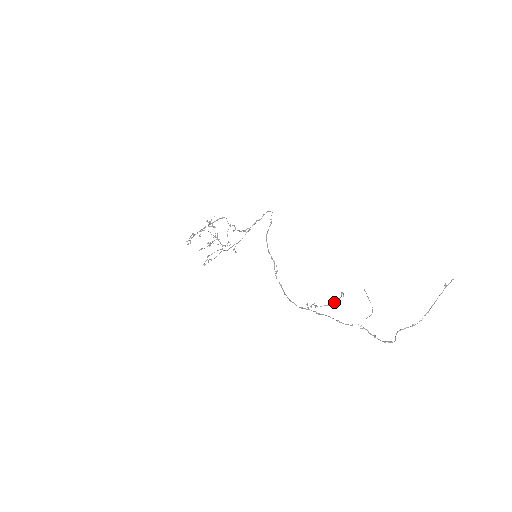
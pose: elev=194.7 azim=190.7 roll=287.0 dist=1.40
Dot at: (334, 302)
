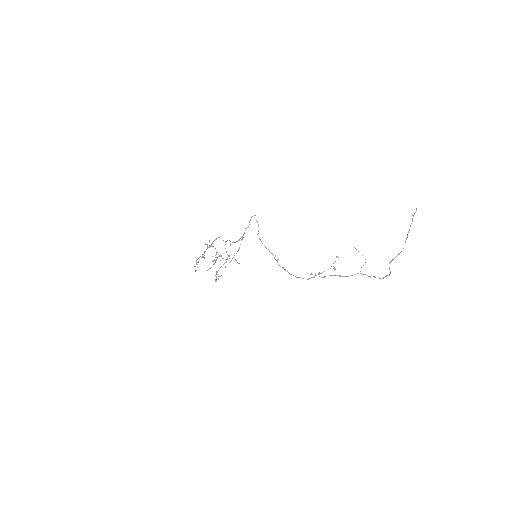
Dot at: (333, 266)
